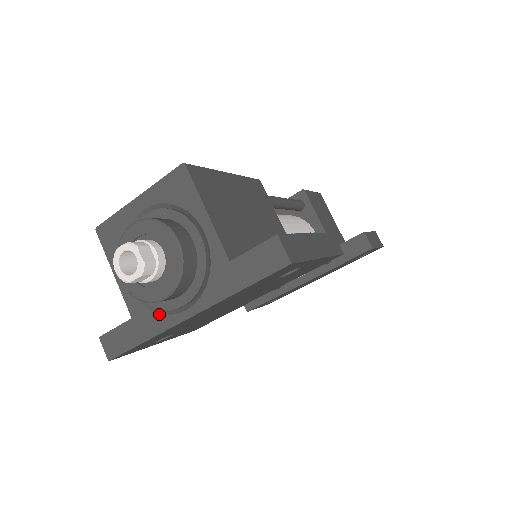
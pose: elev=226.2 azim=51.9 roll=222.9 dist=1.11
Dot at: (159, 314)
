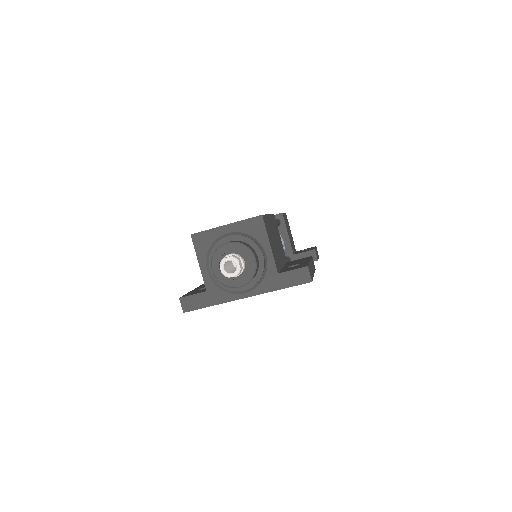
Dot at: (226, 292)
